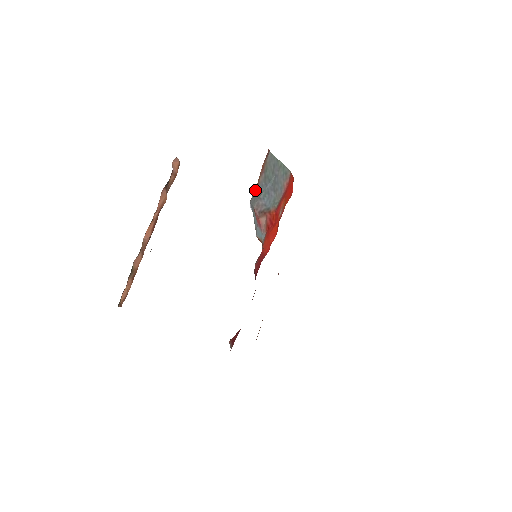
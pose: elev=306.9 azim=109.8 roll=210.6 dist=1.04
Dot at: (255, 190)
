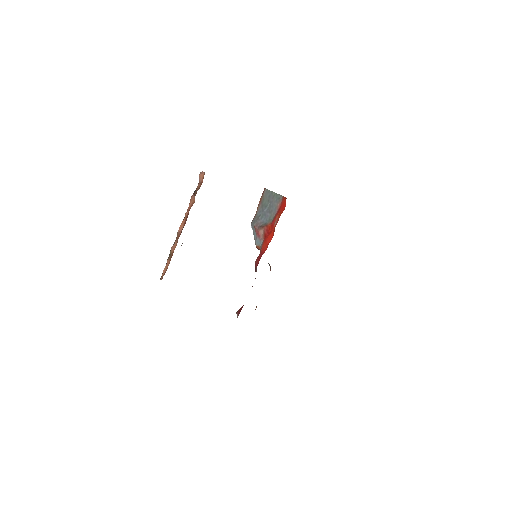
Dot at: (255, 216)
